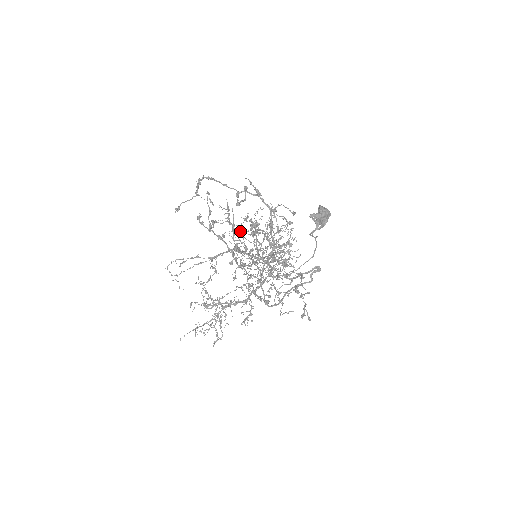
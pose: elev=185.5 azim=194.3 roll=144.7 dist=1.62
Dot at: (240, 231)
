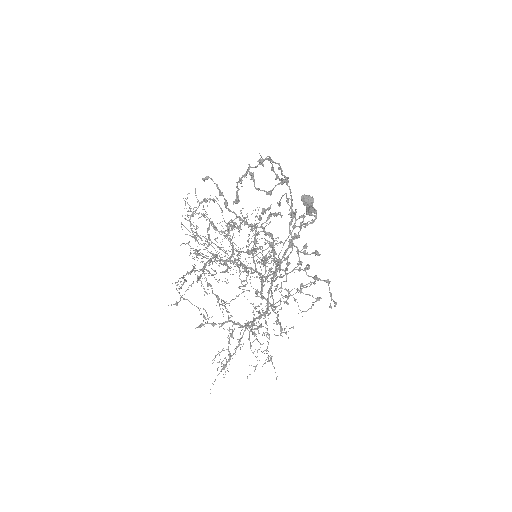
Dot at: (240, 228)
